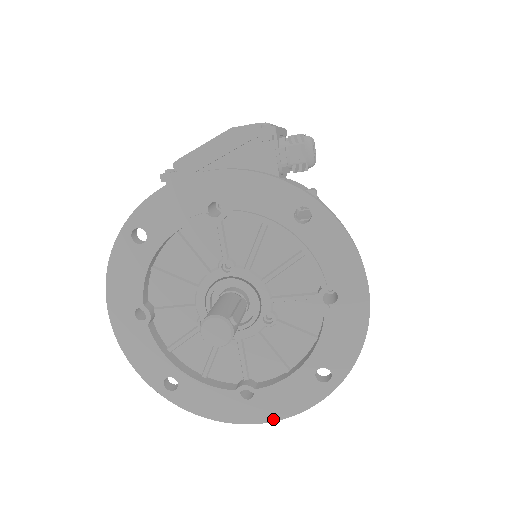
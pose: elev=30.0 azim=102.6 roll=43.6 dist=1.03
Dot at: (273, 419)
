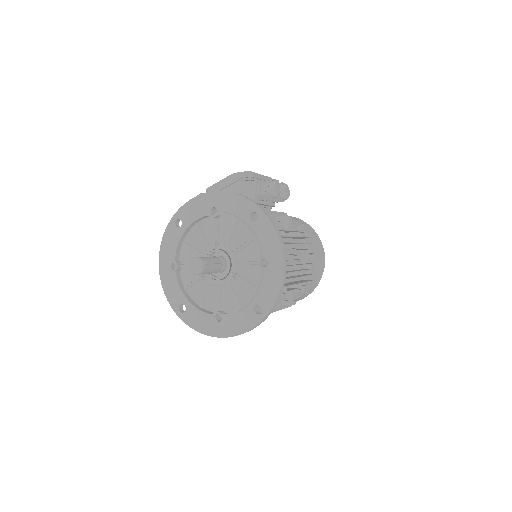
Dot at: (230, 335)
